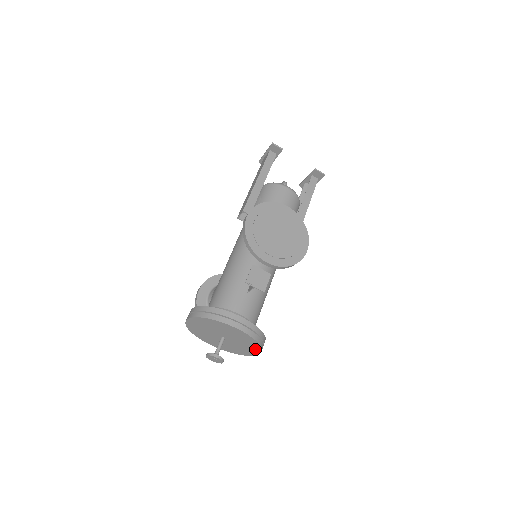
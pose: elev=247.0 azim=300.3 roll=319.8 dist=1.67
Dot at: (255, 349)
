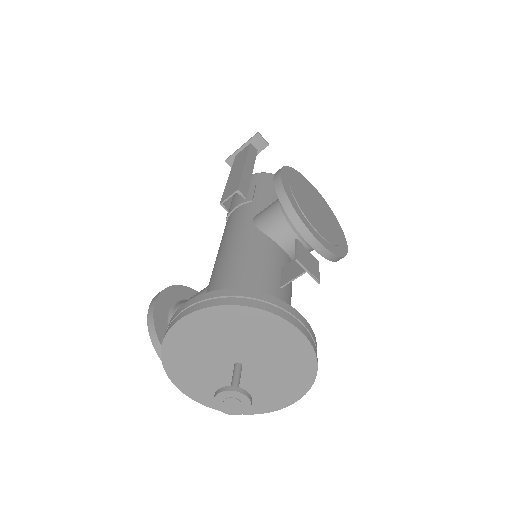
Dot at: (294, 390)
